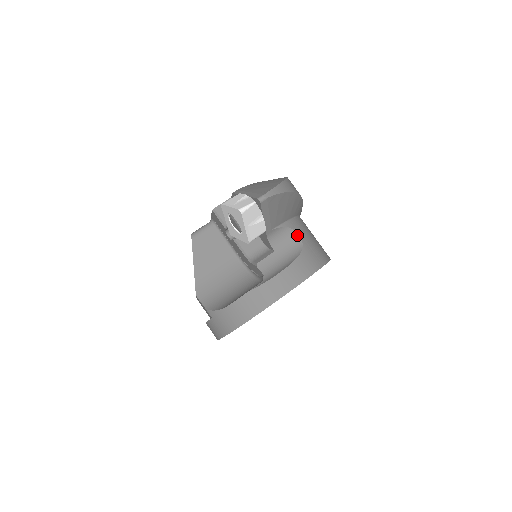
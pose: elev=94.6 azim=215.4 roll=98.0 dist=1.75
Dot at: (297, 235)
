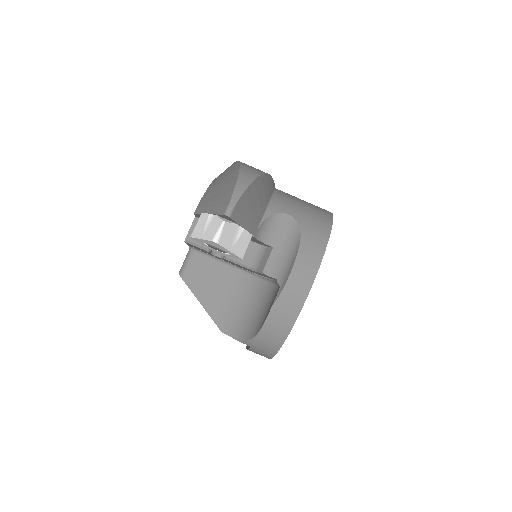
Dot at: (286, 216)
